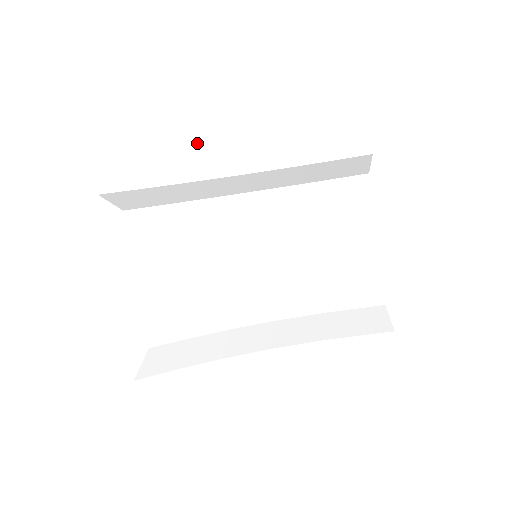
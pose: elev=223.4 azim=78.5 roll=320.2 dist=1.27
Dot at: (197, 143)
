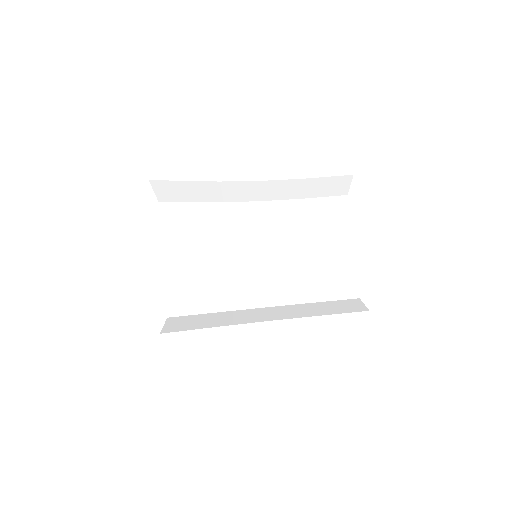
Dot at: (225, 154)
